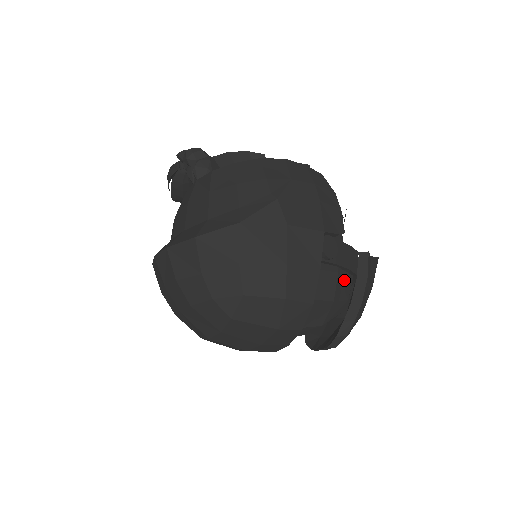
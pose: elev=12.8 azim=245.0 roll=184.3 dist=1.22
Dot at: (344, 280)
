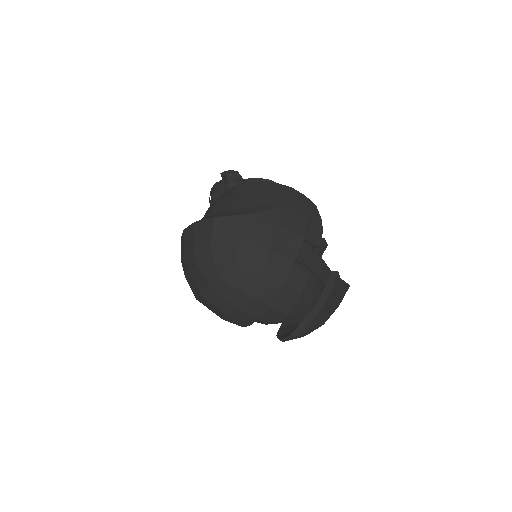
Dot at: (313, 284)
